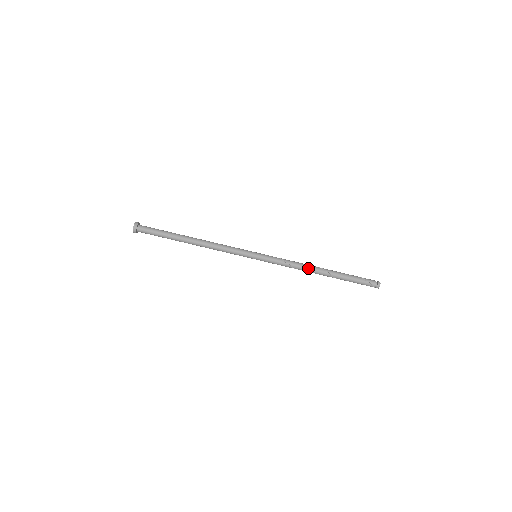
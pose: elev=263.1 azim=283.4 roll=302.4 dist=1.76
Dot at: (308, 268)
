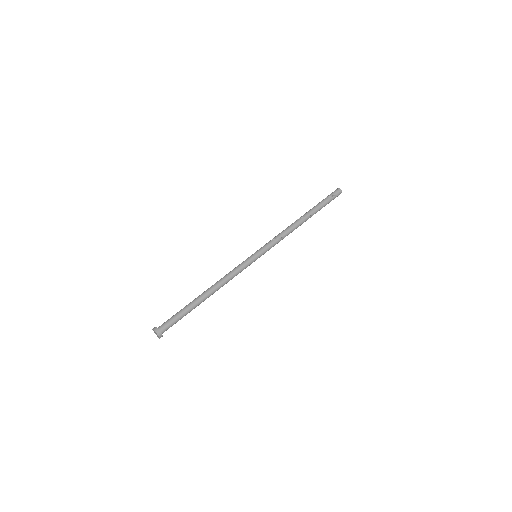
Dot at: (294, 227)
